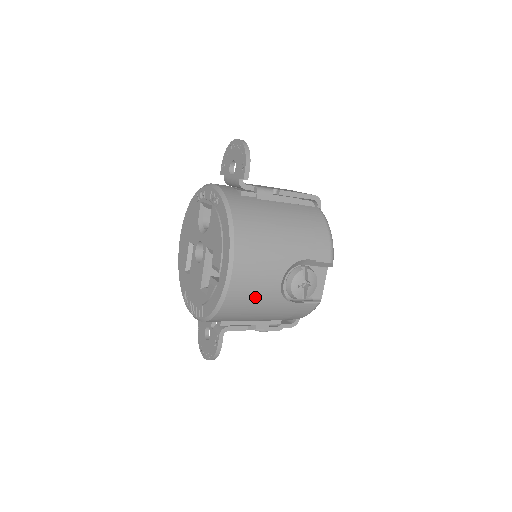
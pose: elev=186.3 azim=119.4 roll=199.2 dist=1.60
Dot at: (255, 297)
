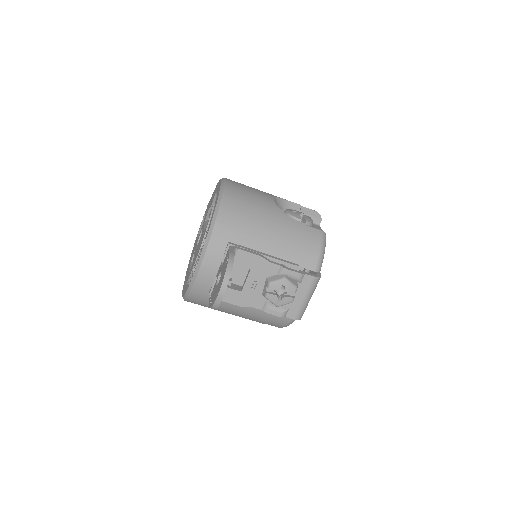
Dot at: (252, 200)
